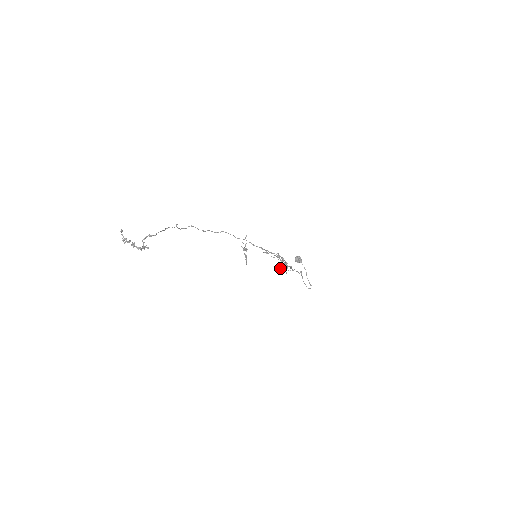
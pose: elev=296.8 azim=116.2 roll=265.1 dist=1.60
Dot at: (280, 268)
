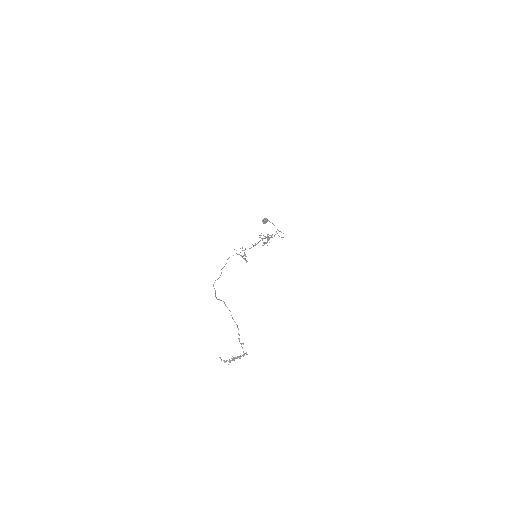
Dot at: occluded
